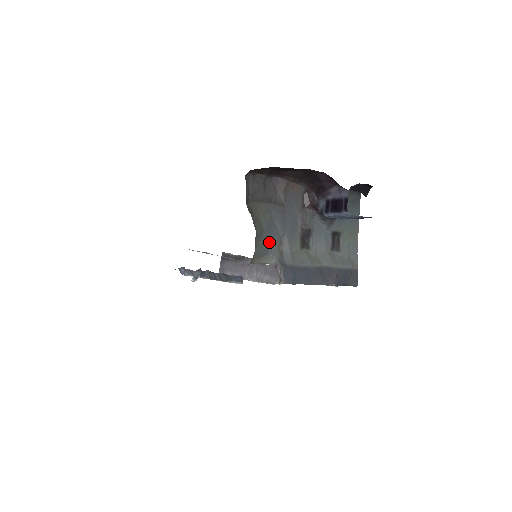
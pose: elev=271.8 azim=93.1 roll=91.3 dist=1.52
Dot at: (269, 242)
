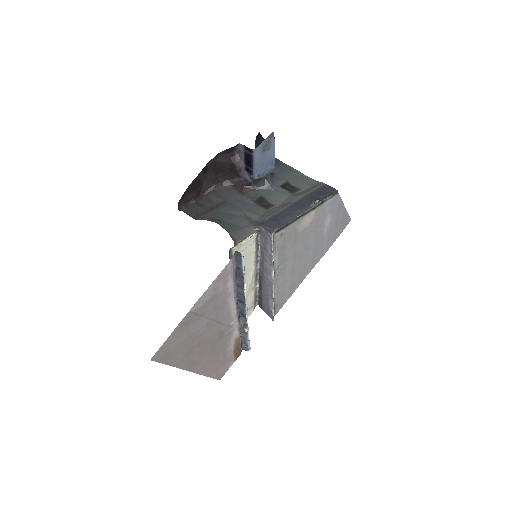
Dot at: (237, 224)
